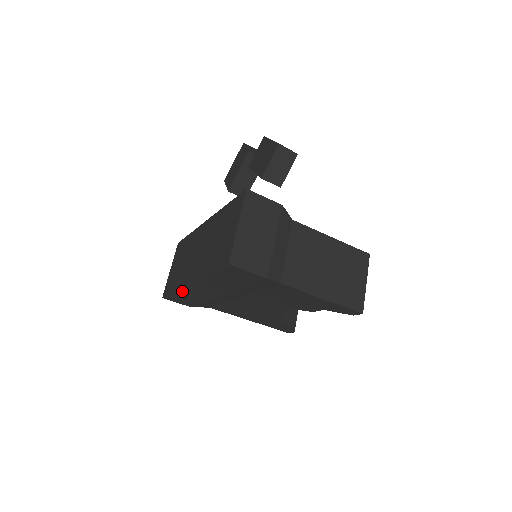
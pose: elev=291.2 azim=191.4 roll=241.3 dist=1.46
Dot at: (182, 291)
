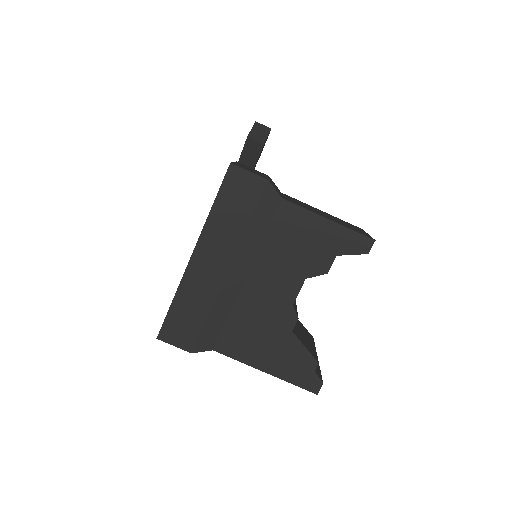
Dot at: (182, 290)
